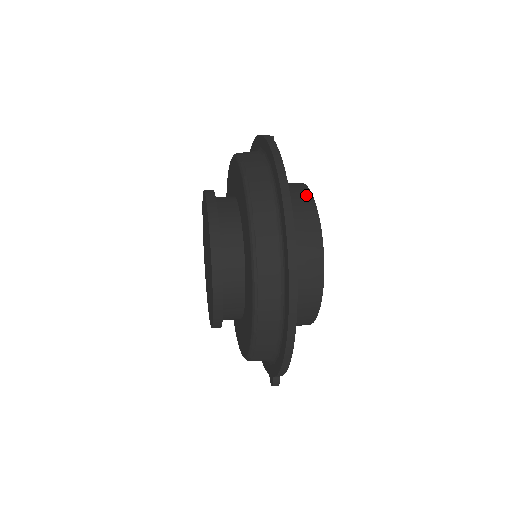
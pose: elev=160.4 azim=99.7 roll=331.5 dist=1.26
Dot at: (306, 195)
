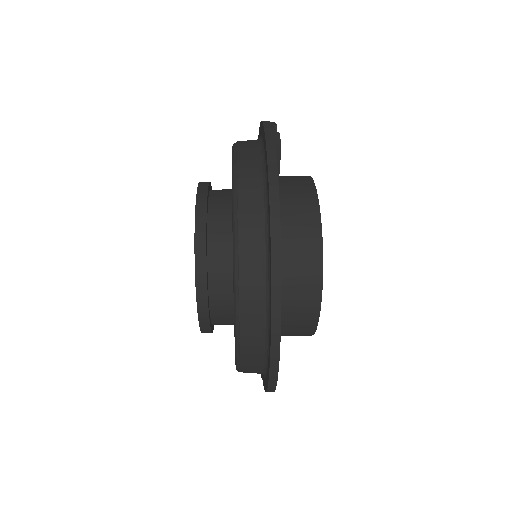
Dot at: (313, 220)
